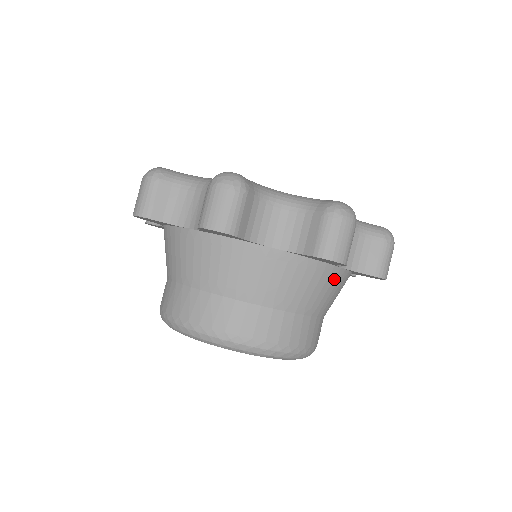
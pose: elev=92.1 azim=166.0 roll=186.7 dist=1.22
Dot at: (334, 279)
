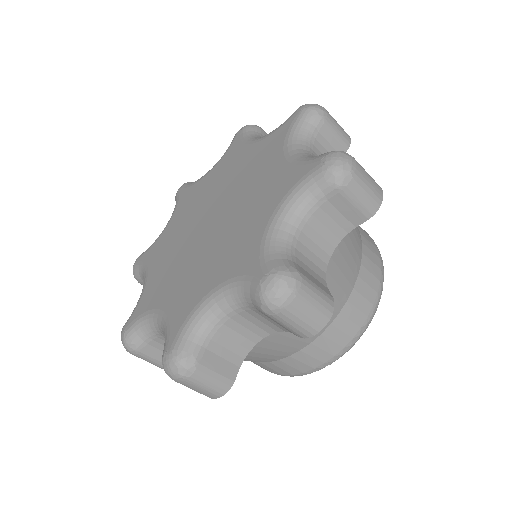
Dot at: (273, 340)
